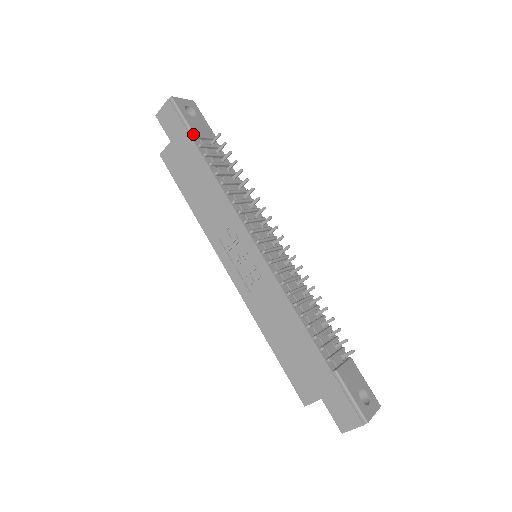
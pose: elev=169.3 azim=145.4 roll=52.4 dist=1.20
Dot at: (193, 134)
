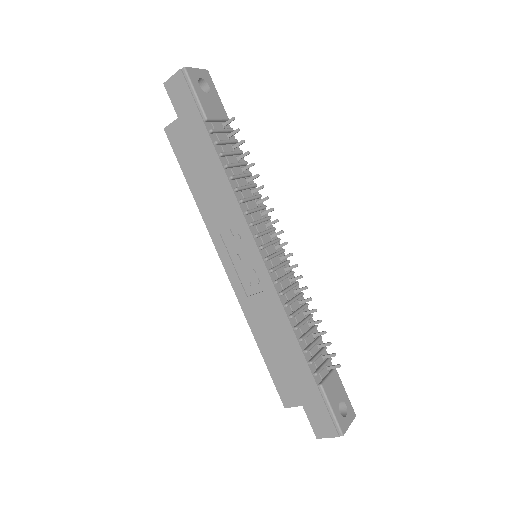
Dot at: (205, 117)
